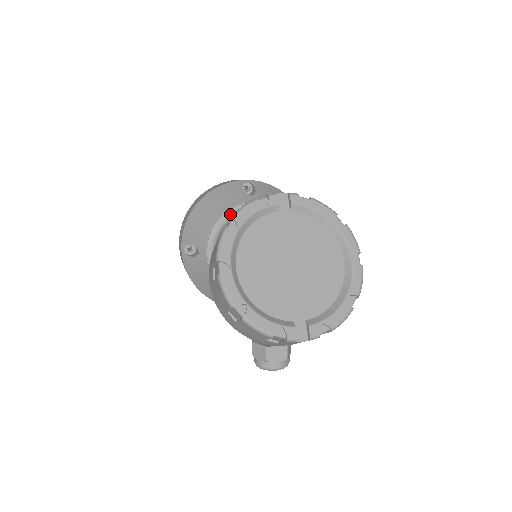
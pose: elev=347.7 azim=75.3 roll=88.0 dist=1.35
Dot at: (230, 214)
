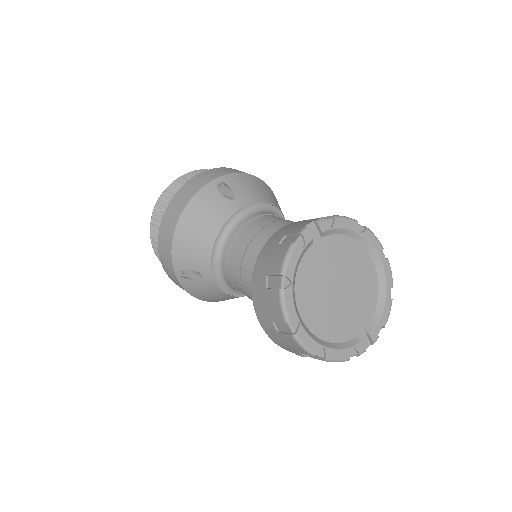
Dot at: (224, 231)
